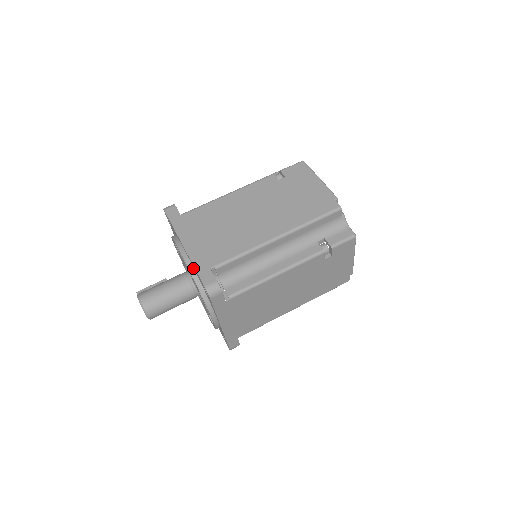
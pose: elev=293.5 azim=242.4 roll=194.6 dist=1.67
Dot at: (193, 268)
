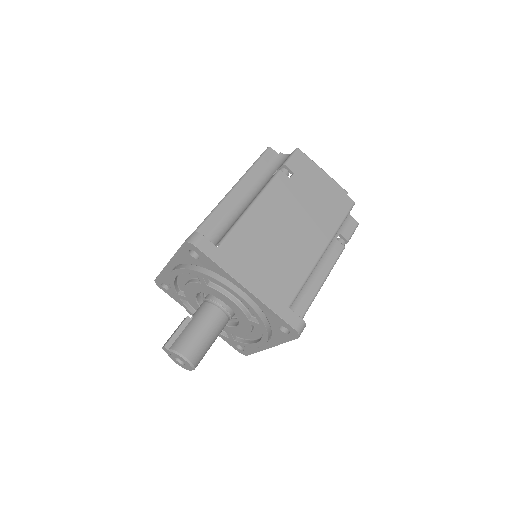
Dot at: (259, 309)
